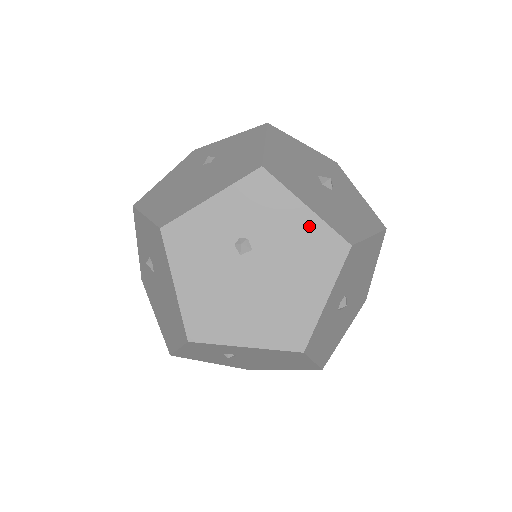
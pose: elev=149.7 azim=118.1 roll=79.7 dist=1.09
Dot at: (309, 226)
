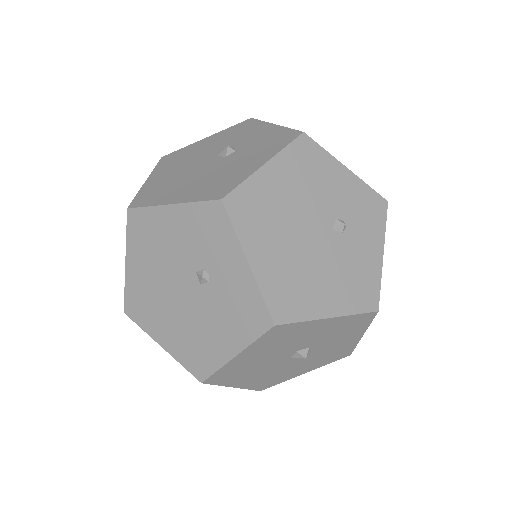
Dot at: occluded
